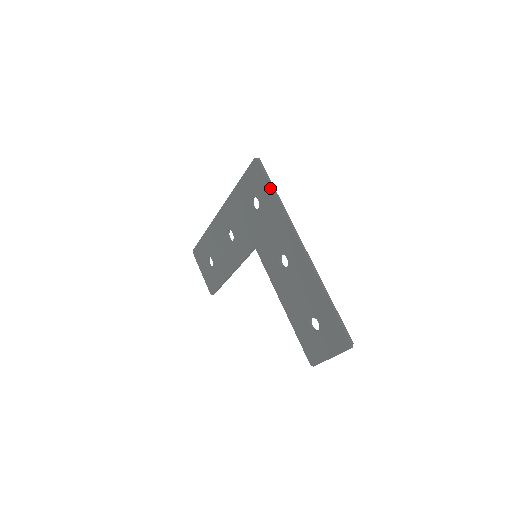
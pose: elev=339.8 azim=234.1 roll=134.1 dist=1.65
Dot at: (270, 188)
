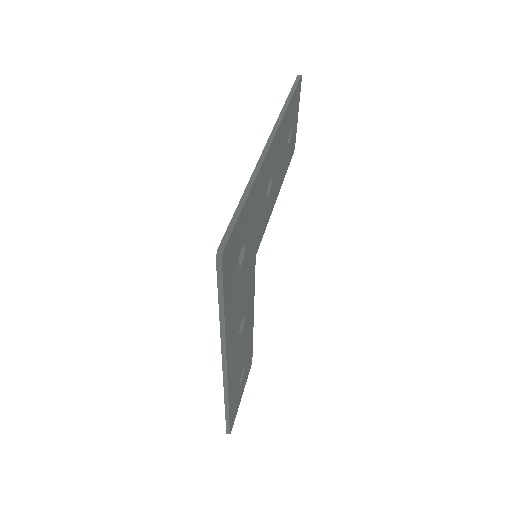
Dot at: (219, 300)
